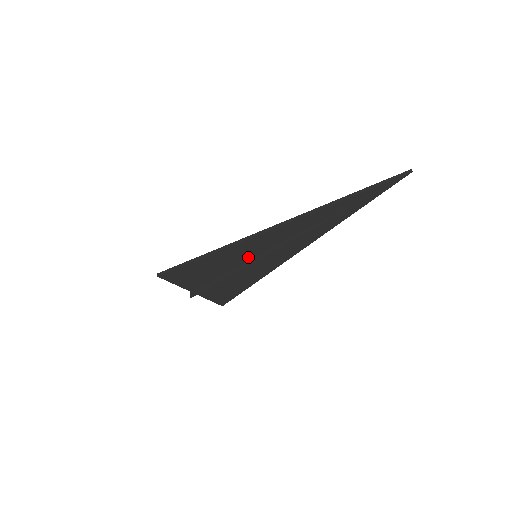
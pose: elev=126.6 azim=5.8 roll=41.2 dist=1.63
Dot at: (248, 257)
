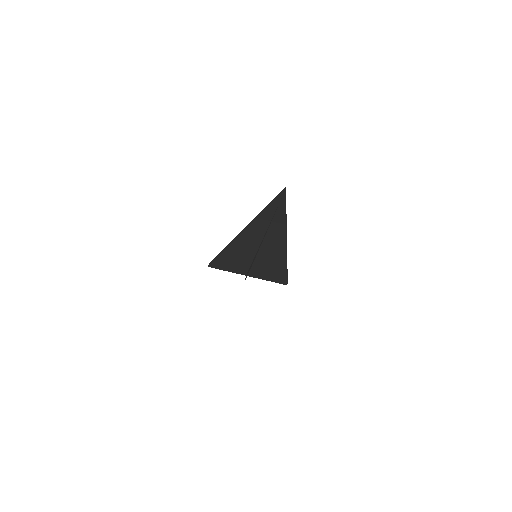
Dot at: (250, 257)
